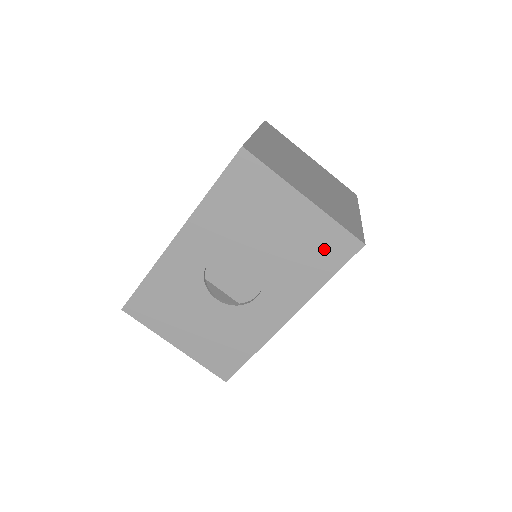
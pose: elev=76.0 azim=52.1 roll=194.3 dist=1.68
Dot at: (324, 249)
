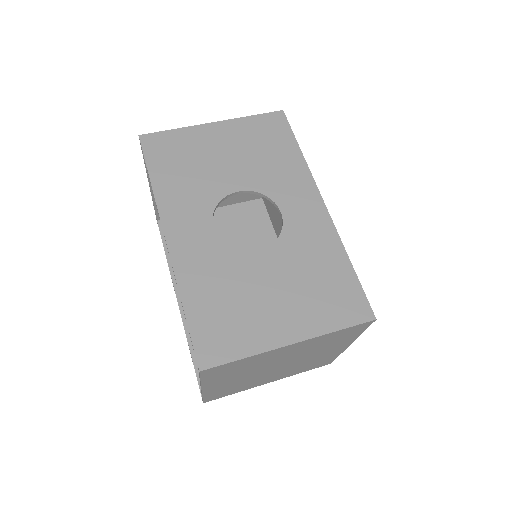
Dot at: (268, 136)
